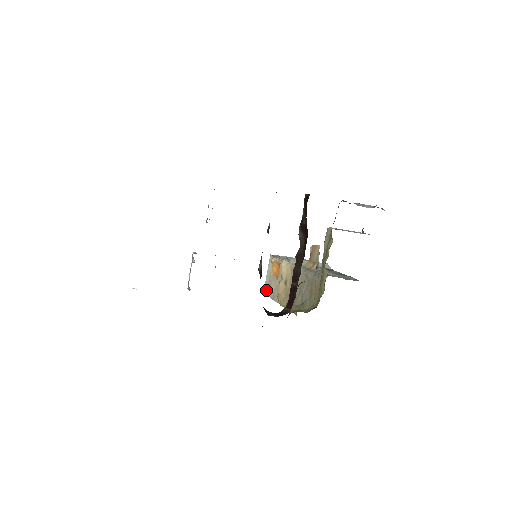
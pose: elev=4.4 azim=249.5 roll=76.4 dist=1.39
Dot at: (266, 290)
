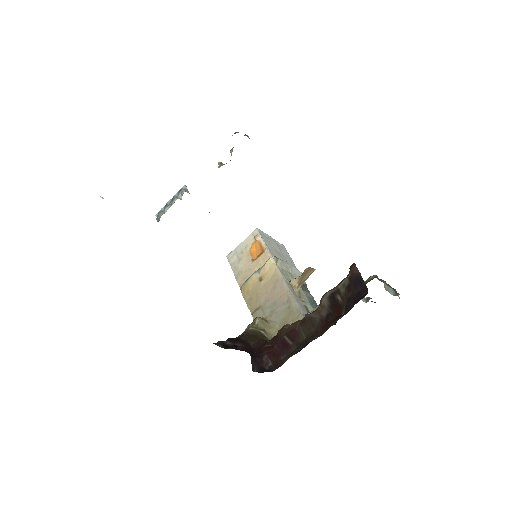
Dot at: (232, 258)
